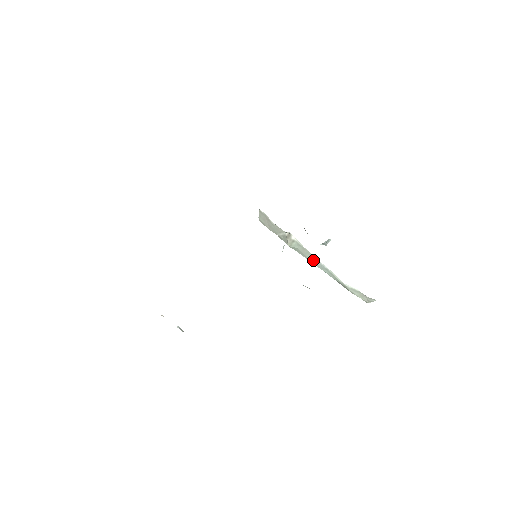
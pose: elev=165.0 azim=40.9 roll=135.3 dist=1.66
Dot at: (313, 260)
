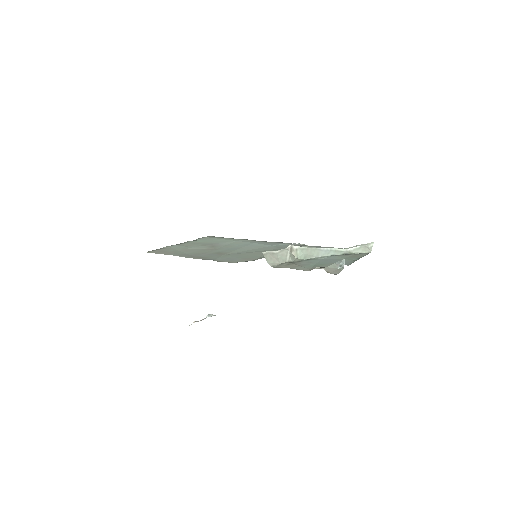
Dot at: (318, 253)
